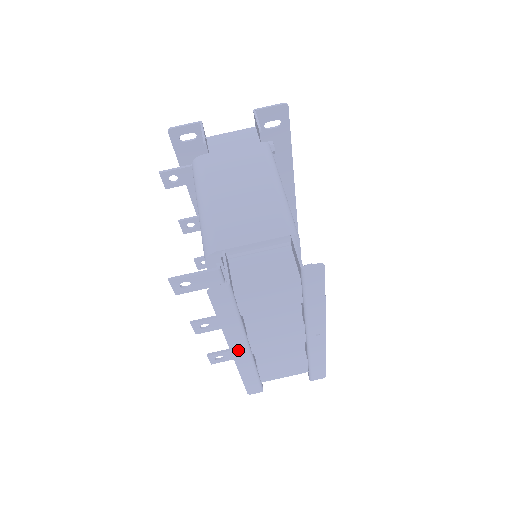
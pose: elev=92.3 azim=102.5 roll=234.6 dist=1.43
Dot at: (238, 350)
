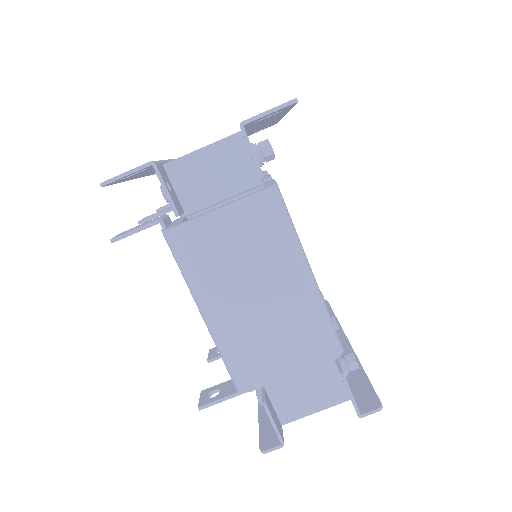
Dot at: occluded
